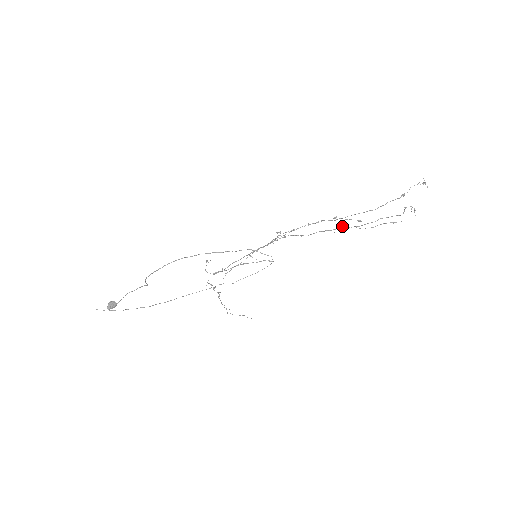
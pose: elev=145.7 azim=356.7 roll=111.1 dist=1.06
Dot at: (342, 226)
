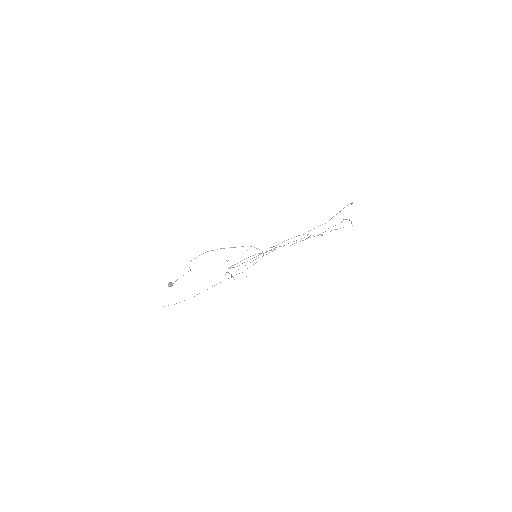
Dot at: (309, 237)
